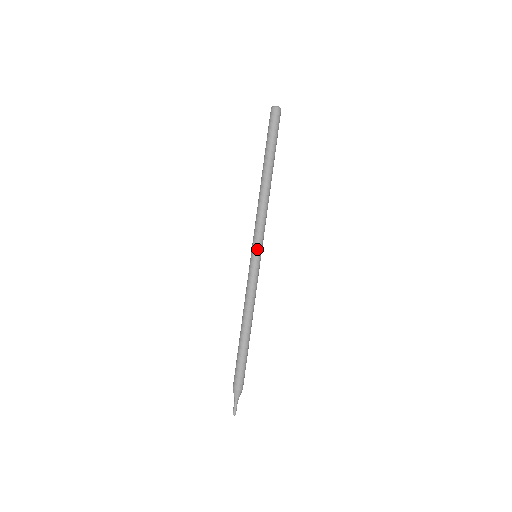
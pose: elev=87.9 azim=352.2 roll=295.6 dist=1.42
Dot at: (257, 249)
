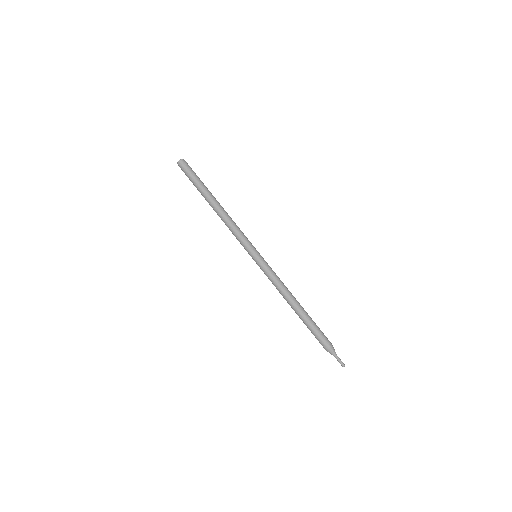
Dot at: (253, 250)
